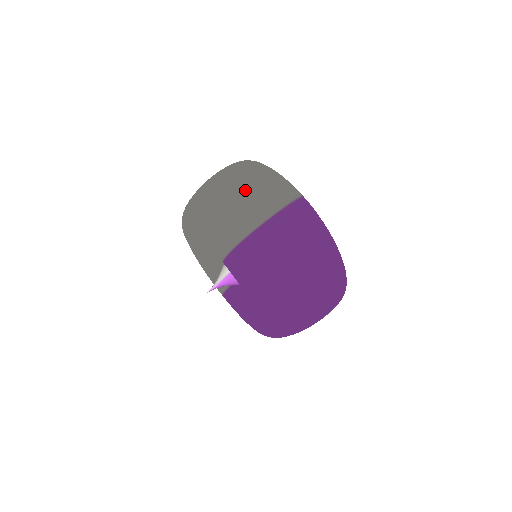
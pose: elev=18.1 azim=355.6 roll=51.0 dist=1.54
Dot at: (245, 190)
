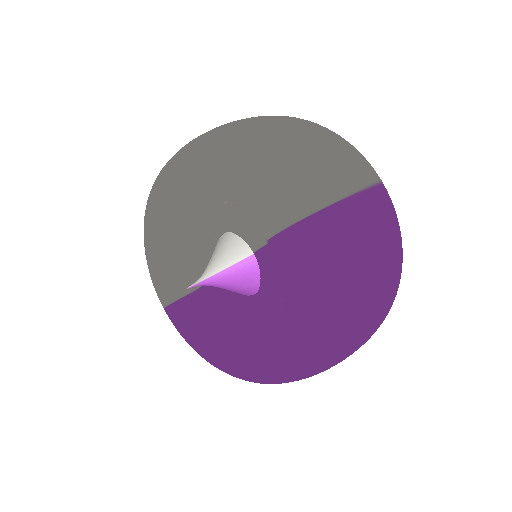
Dot at: (322, 143)
